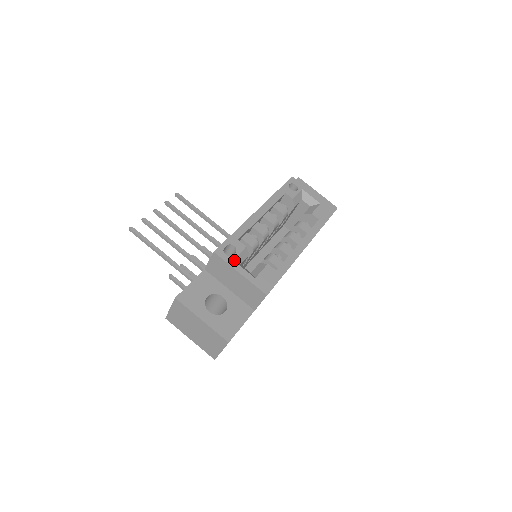
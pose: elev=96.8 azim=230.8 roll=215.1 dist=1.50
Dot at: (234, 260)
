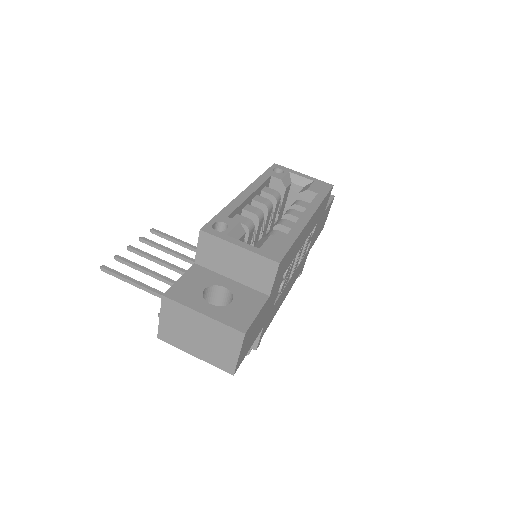
Dot at: (228, 235)
